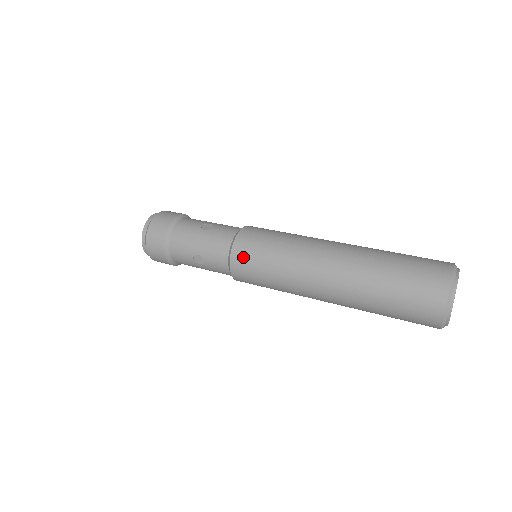
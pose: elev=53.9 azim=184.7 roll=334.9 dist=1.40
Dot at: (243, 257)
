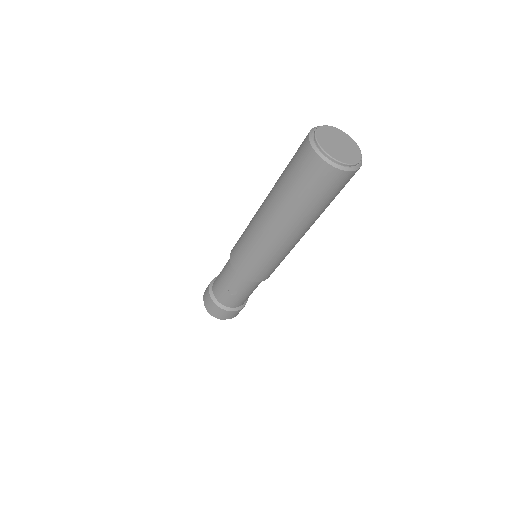
Dot at: (238, 263)
